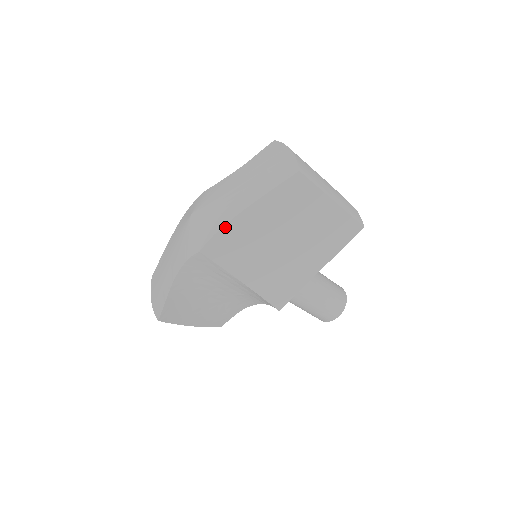
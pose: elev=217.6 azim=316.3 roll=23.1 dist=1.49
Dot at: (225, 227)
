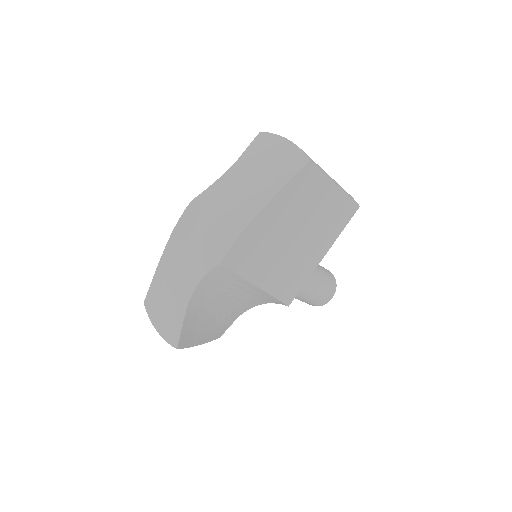
Dot at: (243, 232)
